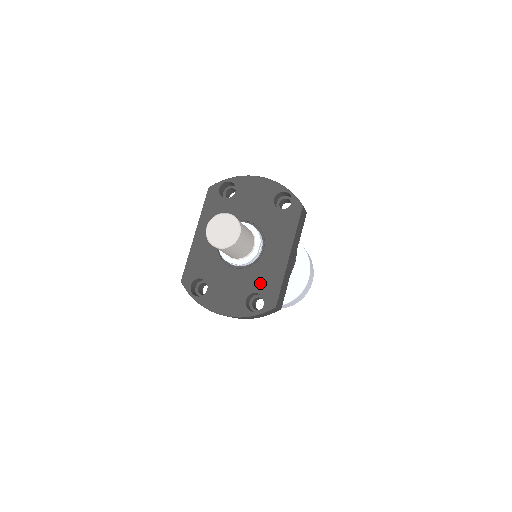
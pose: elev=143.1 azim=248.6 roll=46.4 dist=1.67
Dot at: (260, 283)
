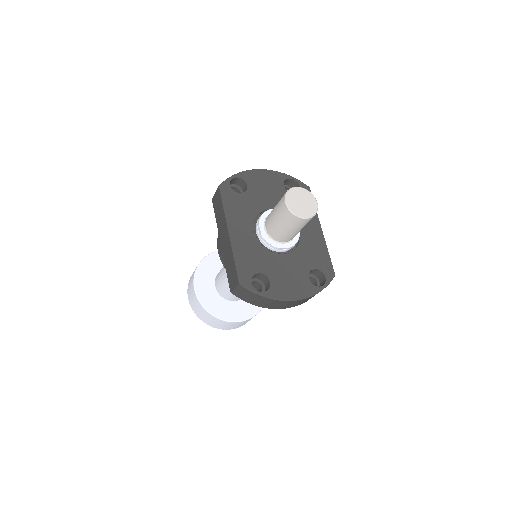
Dot at: (312, 260)
